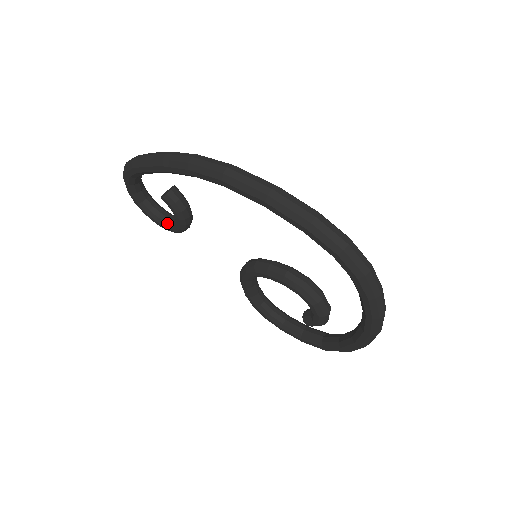
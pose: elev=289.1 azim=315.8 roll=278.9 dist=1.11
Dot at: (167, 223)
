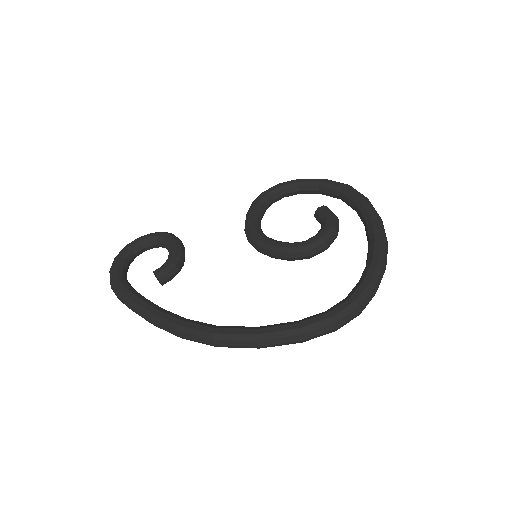
Dot at: occluded
